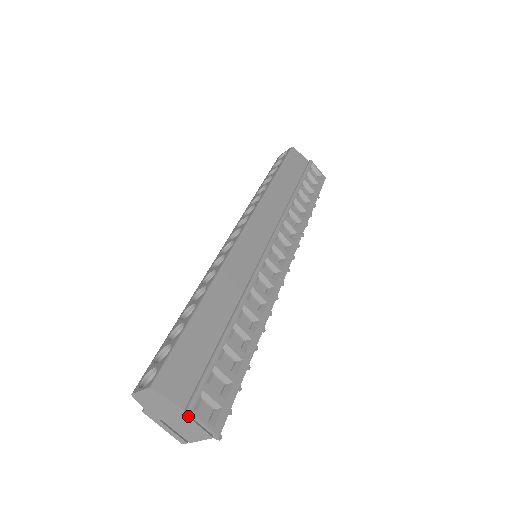
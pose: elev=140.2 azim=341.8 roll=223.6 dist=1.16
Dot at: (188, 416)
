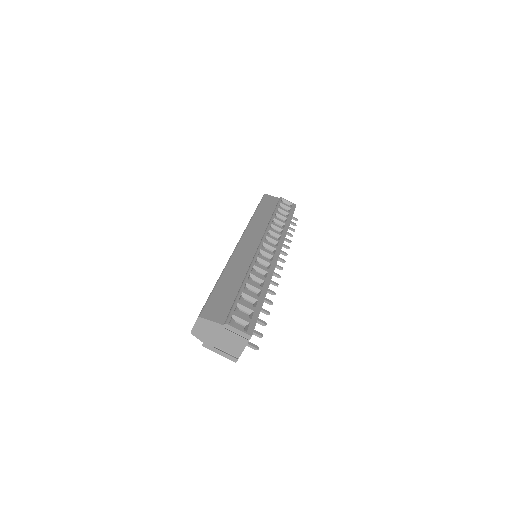
Dot at: (228, 330)
